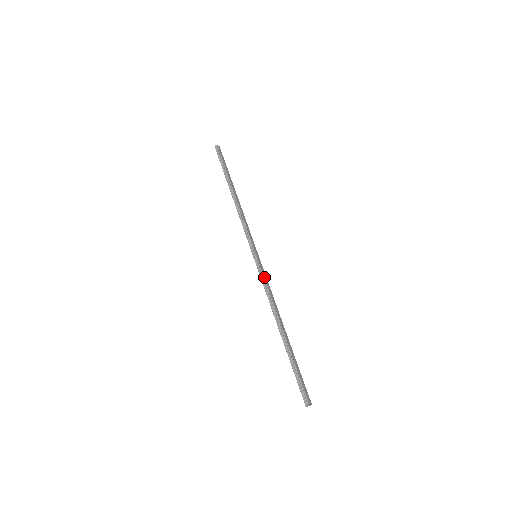
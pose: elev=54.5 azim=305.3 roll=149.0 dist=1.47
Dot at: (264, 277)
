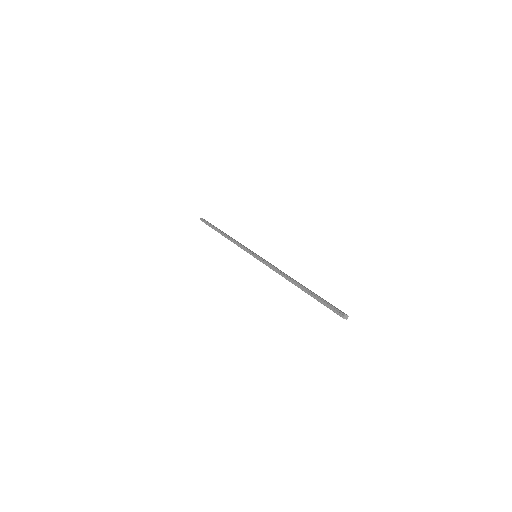
Dot at: (267, 262)
